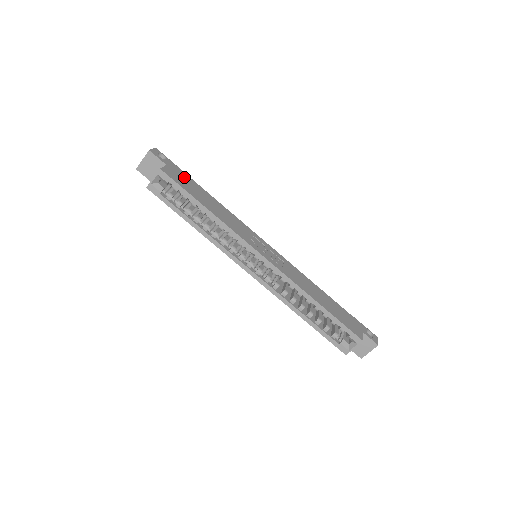
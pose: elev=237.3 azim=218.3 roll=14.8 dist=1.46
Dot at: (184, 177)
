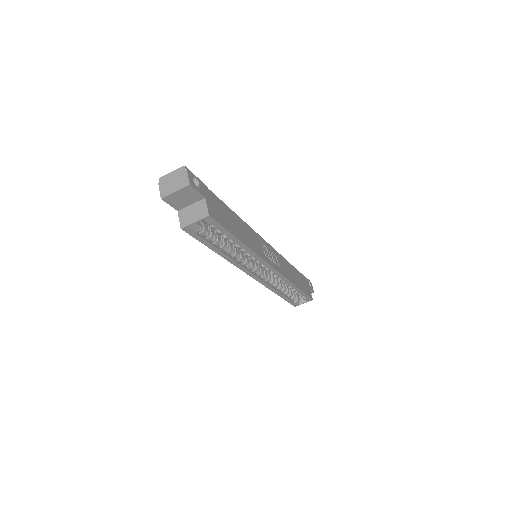
Dot at: (216, 203)
